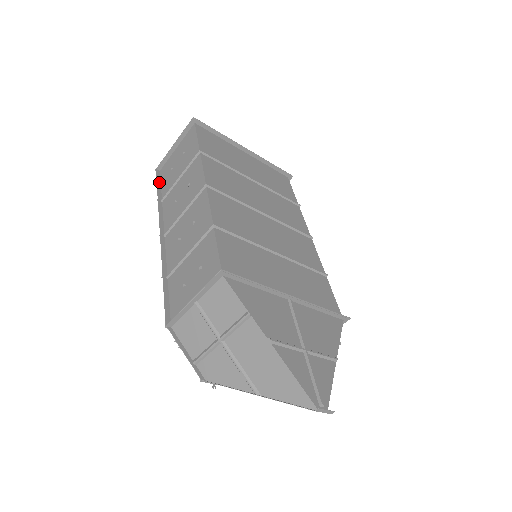
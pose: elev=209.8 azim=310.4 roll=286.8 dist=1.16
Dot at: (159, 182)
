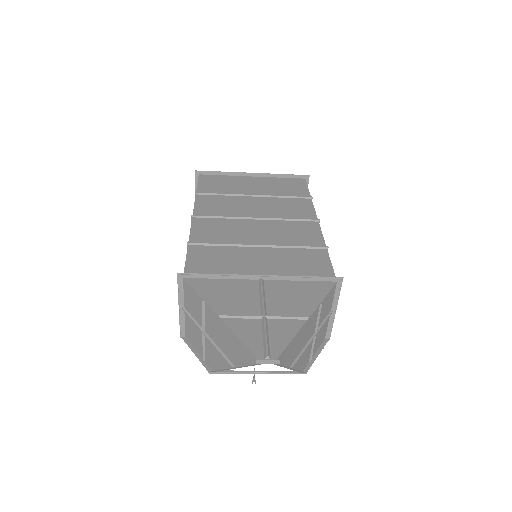
Dot at: occluded
